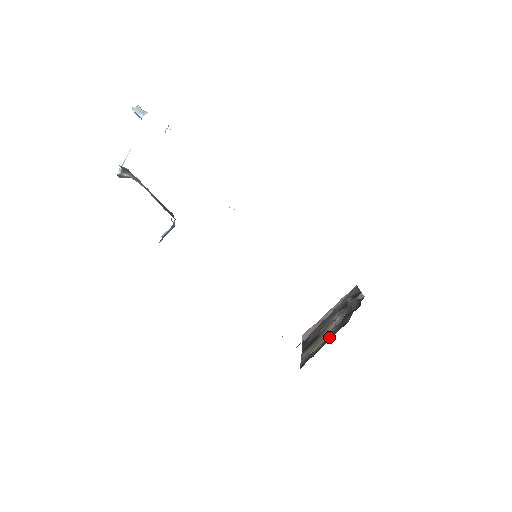
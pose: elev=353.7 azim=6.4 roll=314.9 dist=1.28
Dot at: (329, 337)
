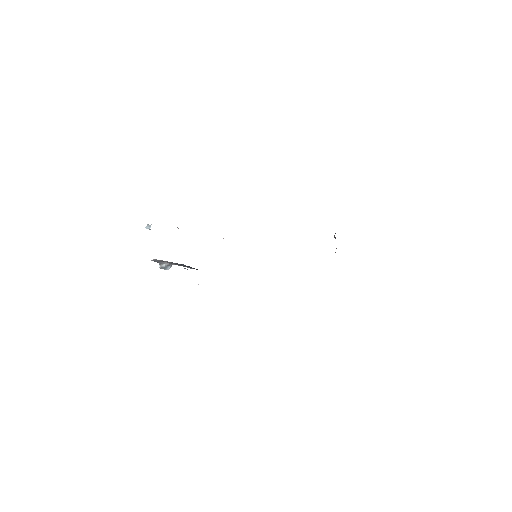
Dot at: occluded
